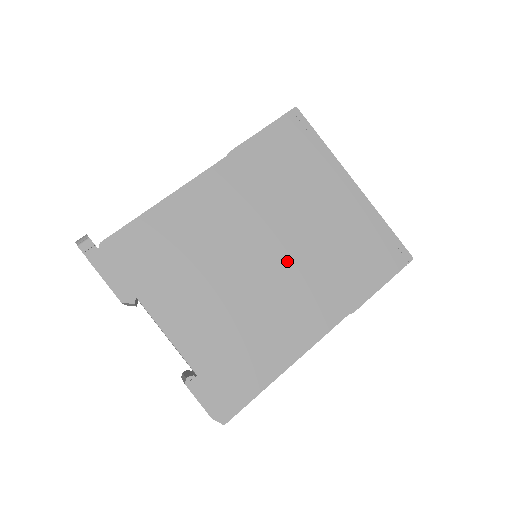
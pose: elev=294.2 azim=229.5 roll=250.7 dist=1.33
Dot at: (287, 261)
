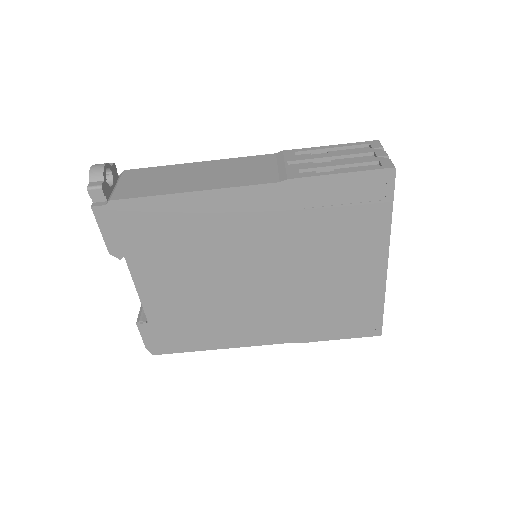
Dot at: (273, 290)
